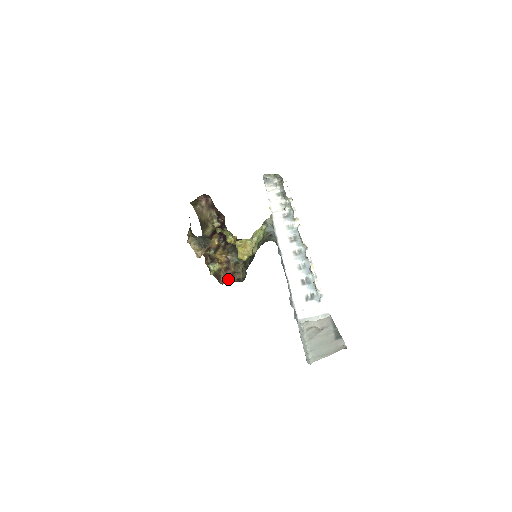
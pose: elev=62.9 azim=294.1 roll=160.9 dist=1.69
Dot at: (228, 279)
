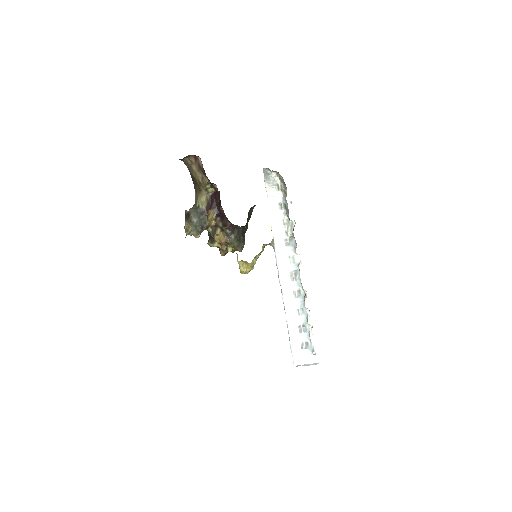
Dot at: occluded
